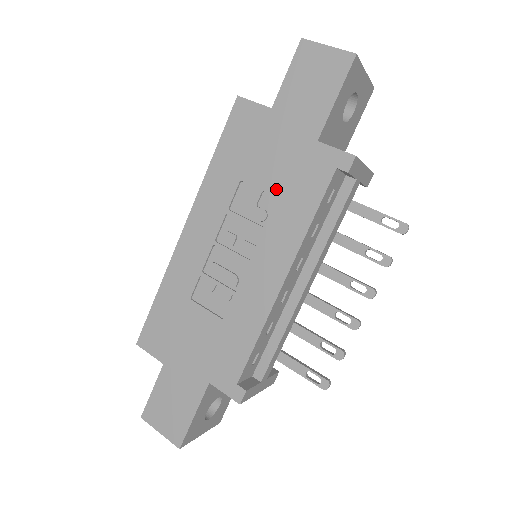
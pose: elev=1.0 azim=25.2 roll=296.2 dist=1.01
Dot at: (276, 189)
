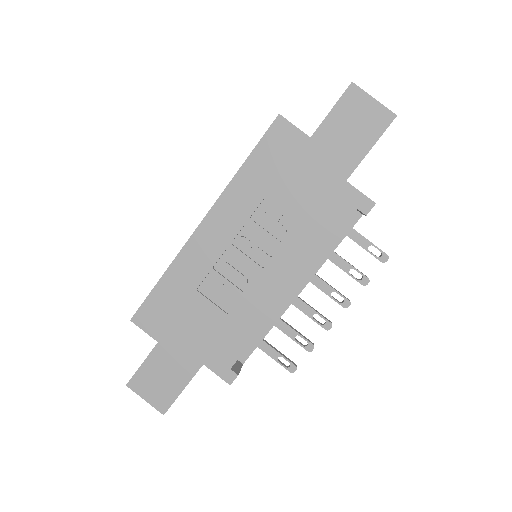
Dot at: (300, 212)
